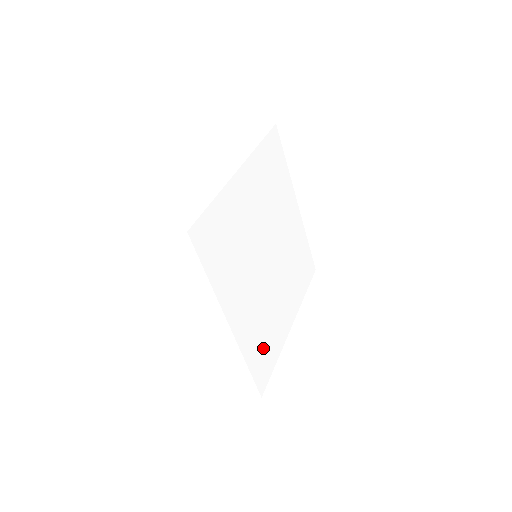
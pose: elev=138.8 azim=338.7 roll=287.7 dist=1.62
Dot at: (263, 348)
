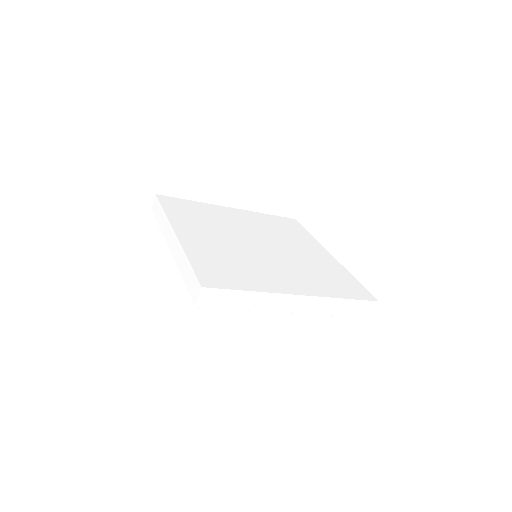
Dot at: (224, 269)
